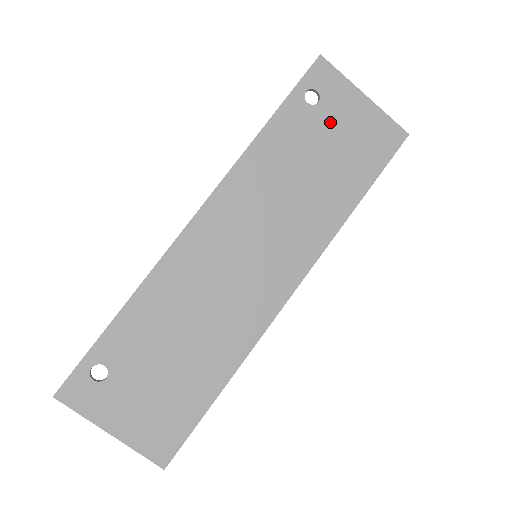
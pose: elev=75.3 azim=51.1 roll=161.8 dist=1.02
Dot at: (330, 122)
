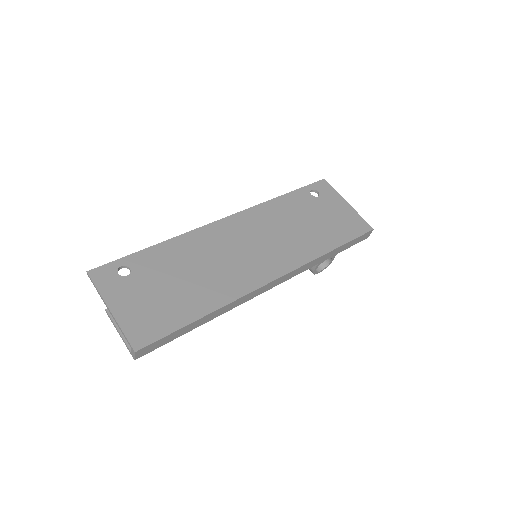
Dot at: (323, 207)
